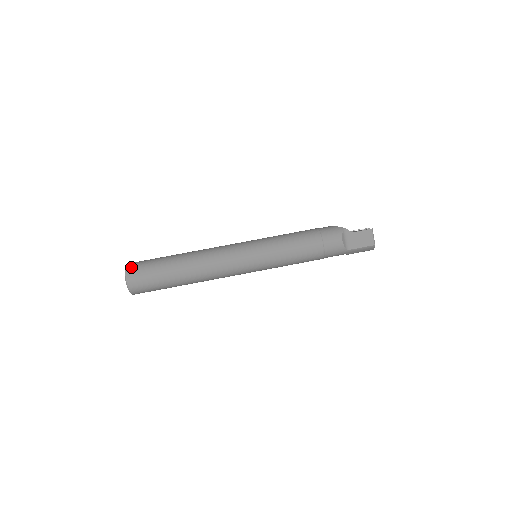
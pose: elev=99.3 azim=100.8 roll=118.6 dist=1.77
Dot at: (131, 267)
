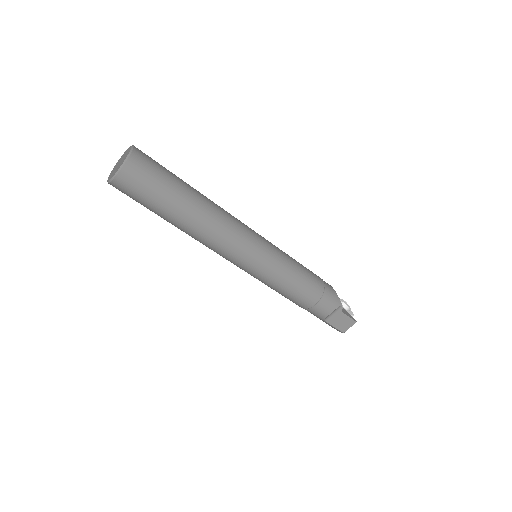
Dot at: (137, 161)
